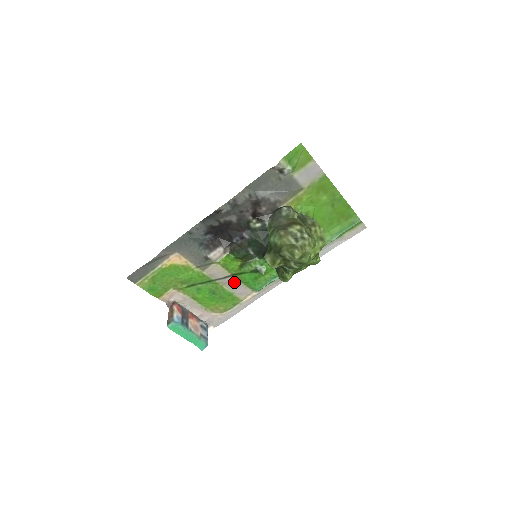
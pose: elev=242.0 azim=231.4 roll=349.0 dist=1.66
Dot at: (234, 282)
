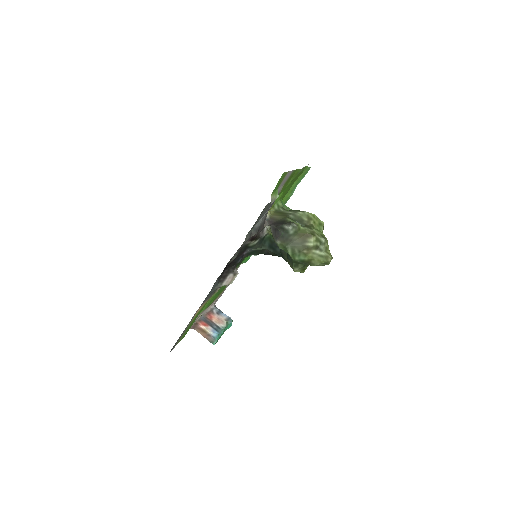
Dot at: occluded
